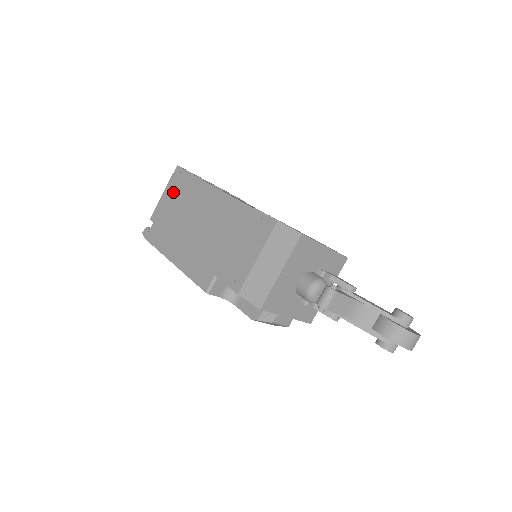
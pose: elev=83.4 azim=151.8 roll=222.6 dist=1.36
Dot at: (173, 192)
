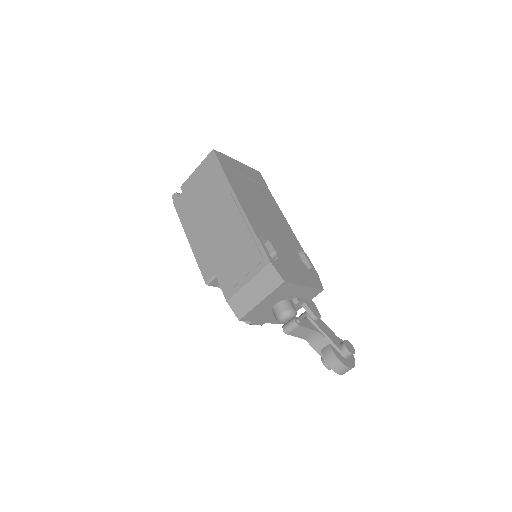
Dot at: (203, 175)
